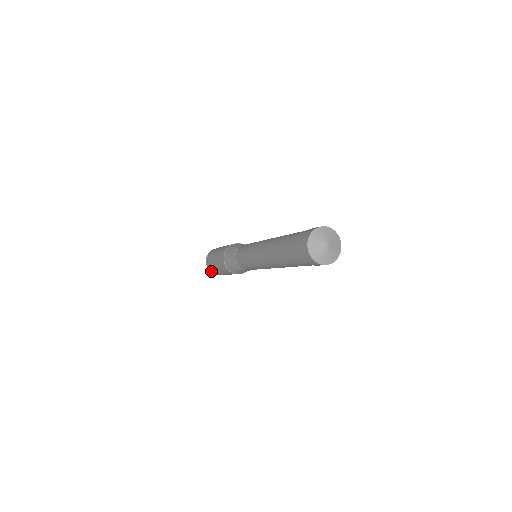
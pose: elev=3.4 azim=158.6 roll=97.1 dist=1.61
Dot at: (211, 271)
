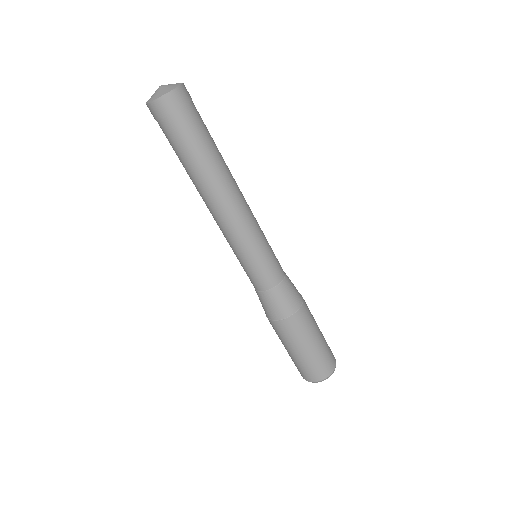
Dot at: occluded
